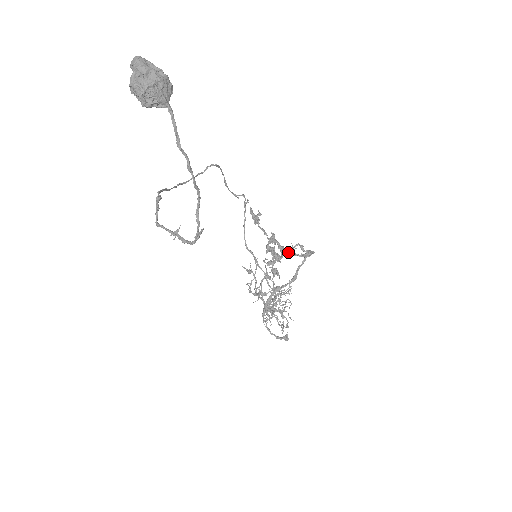
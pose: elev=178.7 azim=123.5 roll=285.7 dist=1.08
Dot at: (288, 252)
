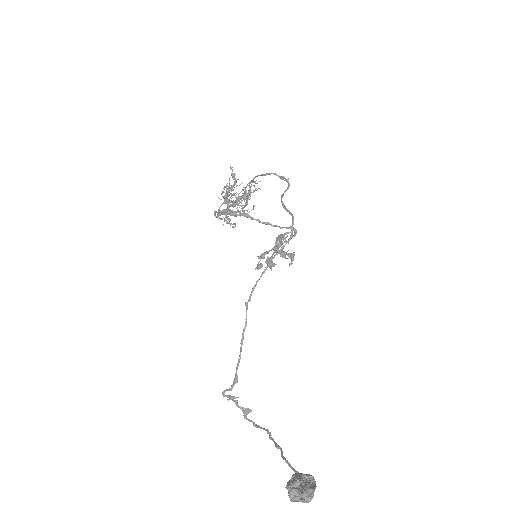
Dot at: (280, 253)
